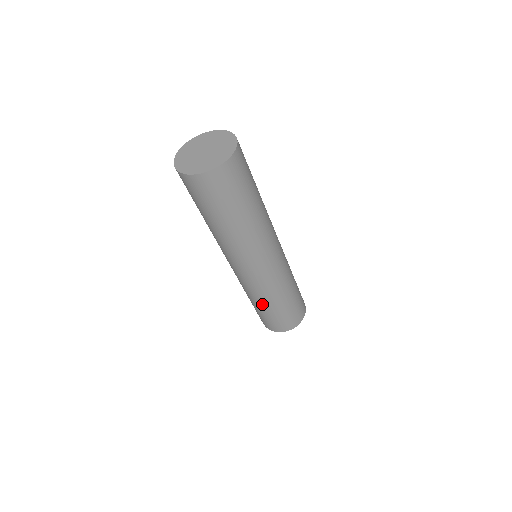
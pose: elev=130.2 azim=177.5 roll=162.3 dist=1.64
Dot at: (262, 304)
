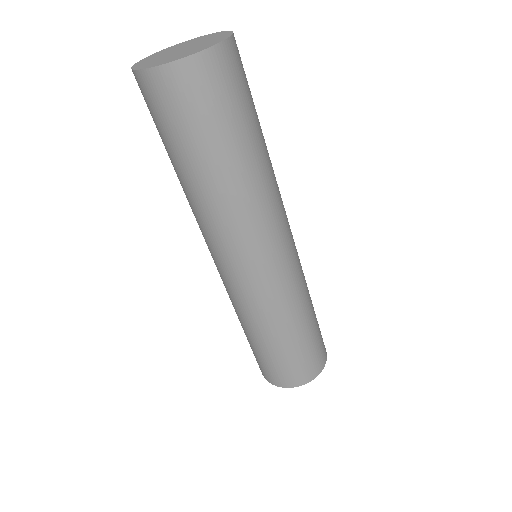
Dot at: occluded
